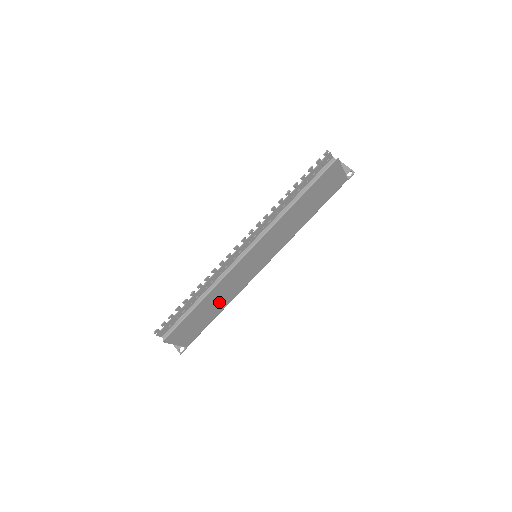
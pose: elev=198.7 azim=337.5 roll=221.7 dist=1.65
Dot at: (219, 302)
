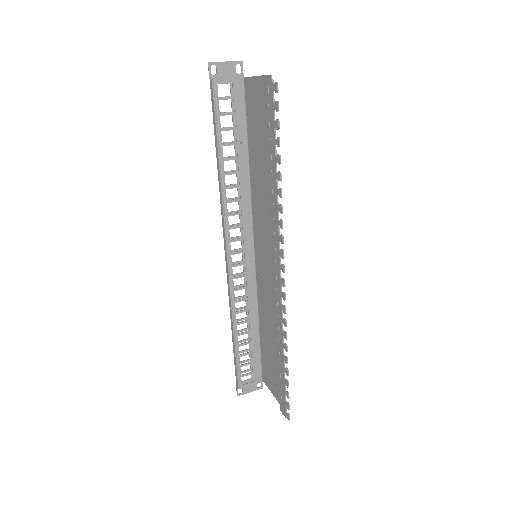
Dot at: (267, 325)
